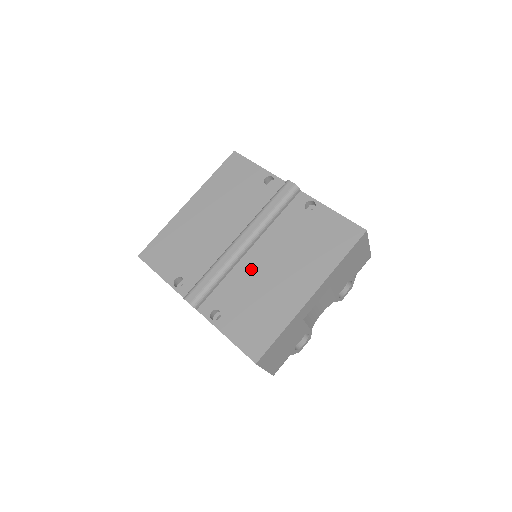
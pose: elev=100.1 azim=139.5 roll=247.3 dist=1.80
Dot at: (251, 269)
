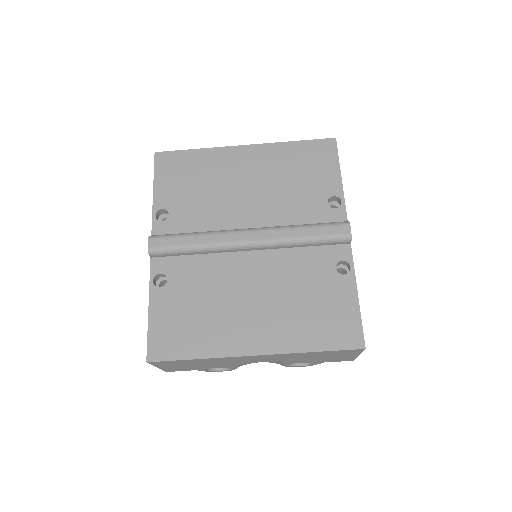
Dot at: (231, 271)
